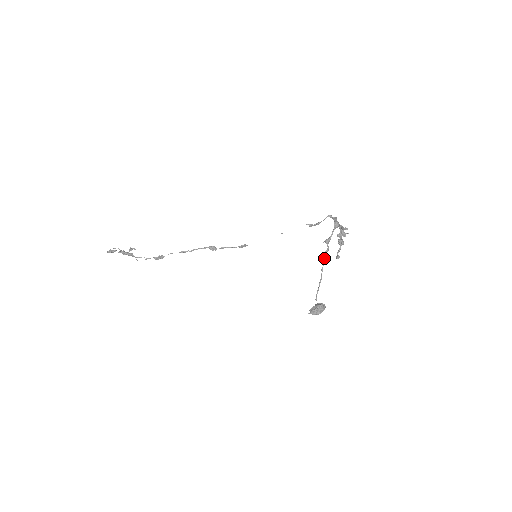
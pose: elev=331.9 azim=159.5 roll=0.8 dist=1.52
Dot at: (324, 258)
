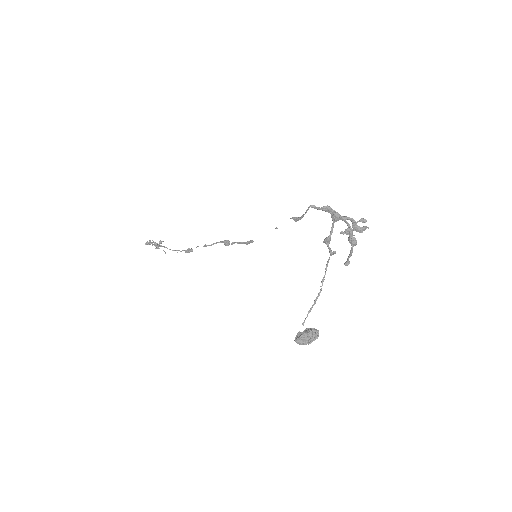
Dot at: (326, 264)
